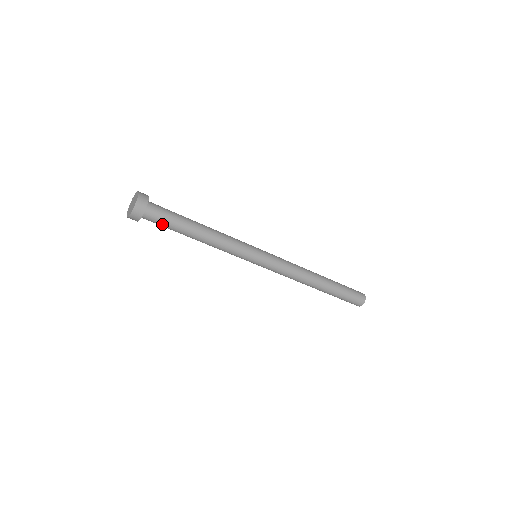
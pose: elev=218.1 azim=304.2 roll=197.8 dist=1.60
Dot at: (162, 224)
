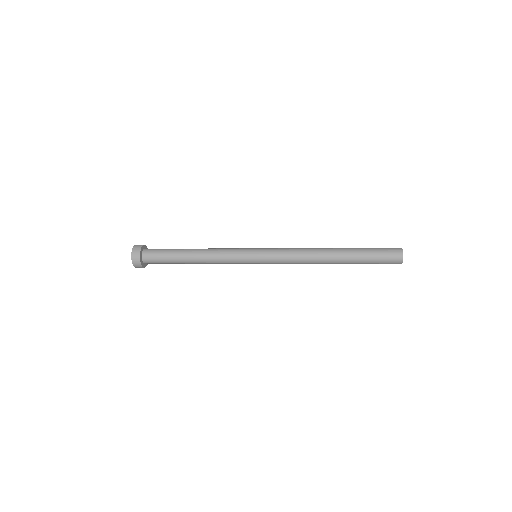
Dot at: (162, 263)
